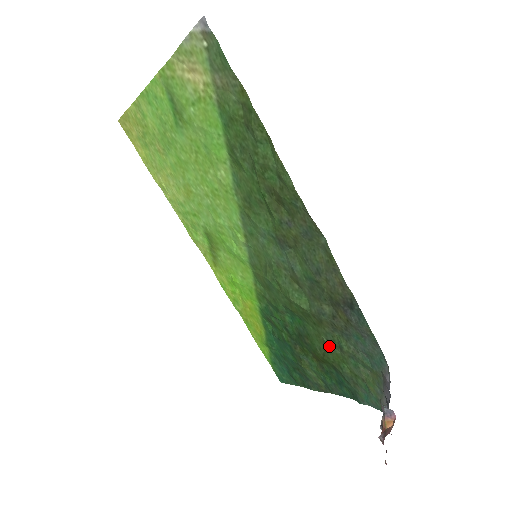
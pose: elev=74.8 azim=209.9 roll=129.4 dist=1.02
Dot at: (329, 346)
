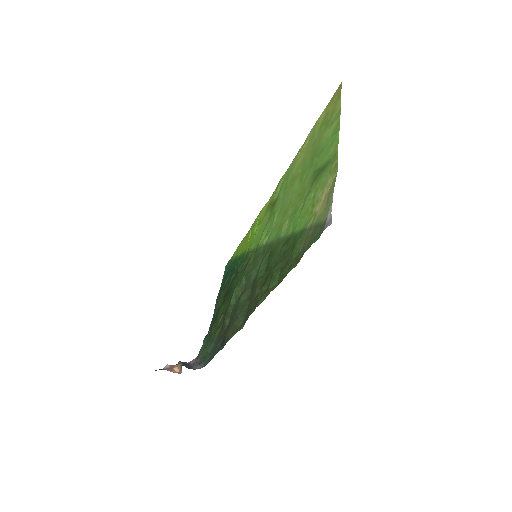
Dot at: (220, 319)
